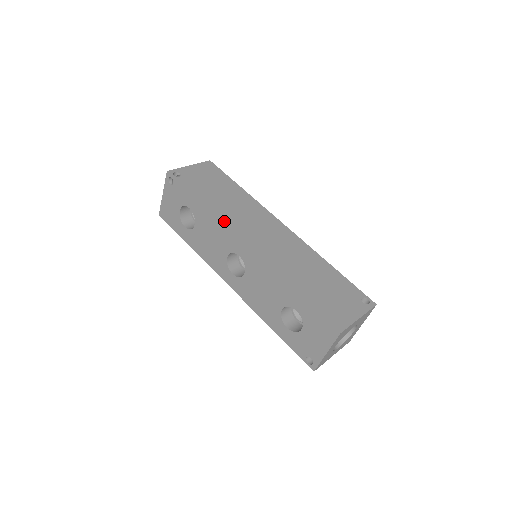
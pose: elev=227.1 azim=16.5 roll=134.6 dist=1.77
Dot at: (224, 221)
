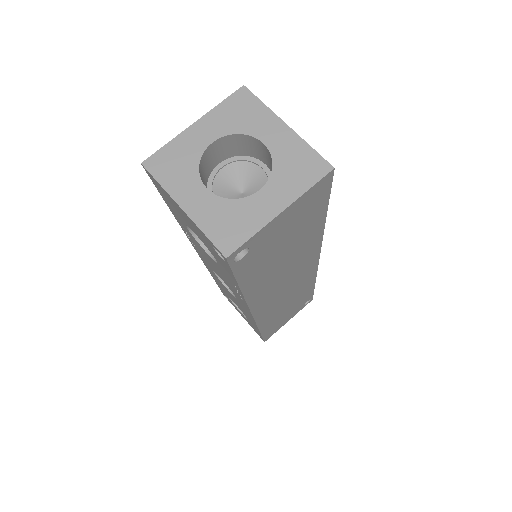
Dot at: occluded
